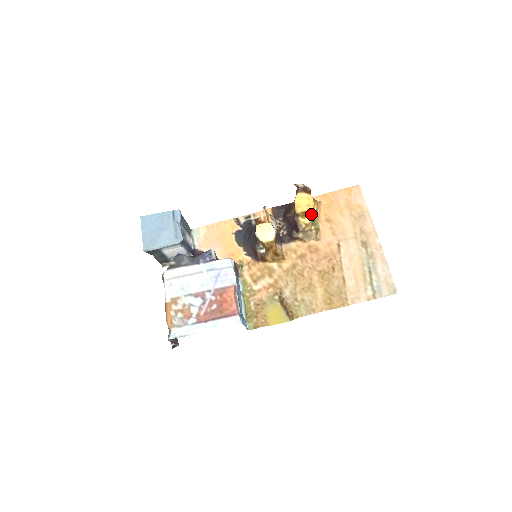
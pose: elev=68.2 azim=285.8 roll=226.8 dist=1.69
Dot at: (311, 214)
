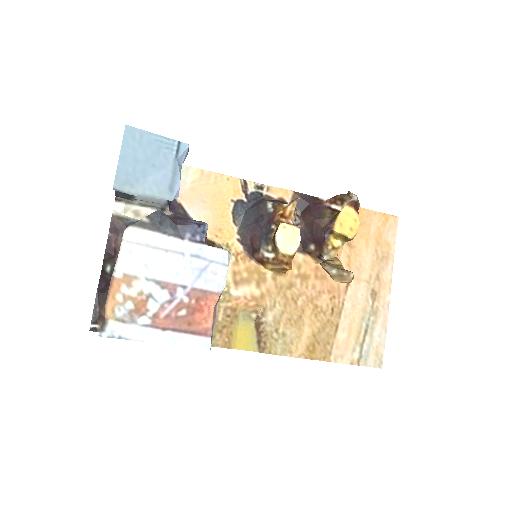
Dot at: (348, 240)
